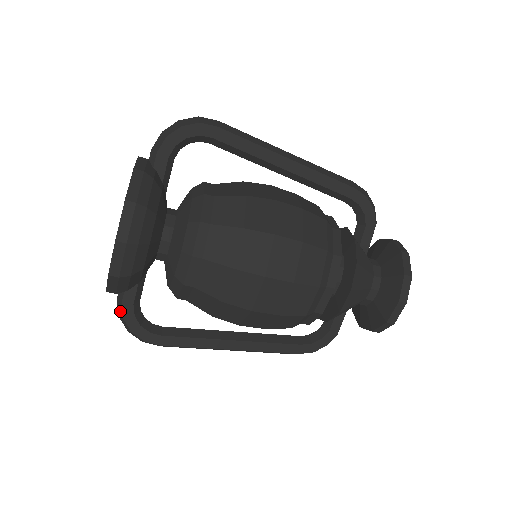
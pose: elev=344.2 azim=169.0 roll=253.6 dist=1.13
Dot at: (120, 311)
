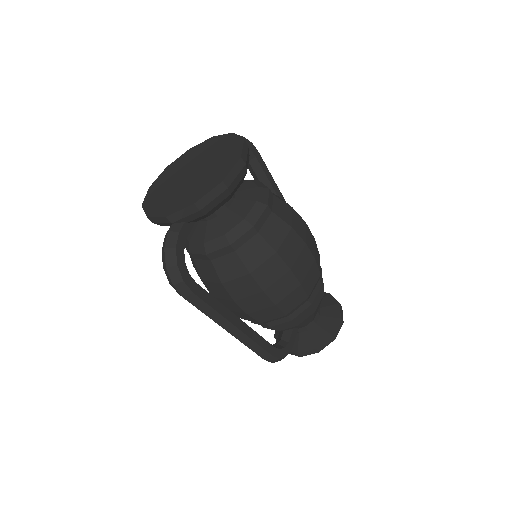
Dot at: (172, 241)
